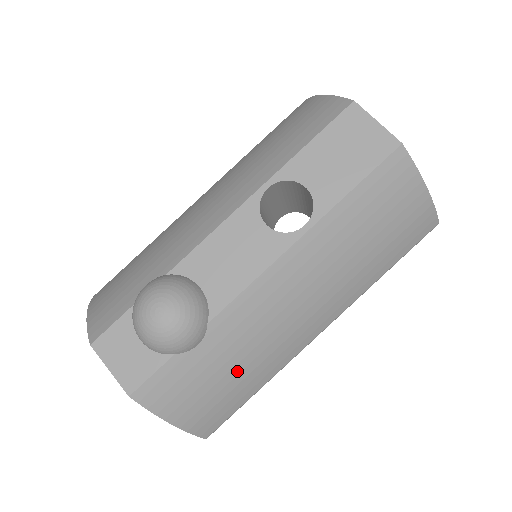
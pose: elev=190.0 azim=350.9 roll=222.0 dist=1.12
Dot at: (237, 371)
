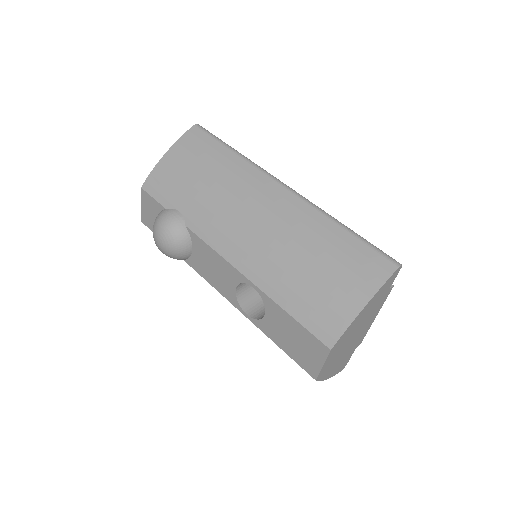
Dot at: occluded
